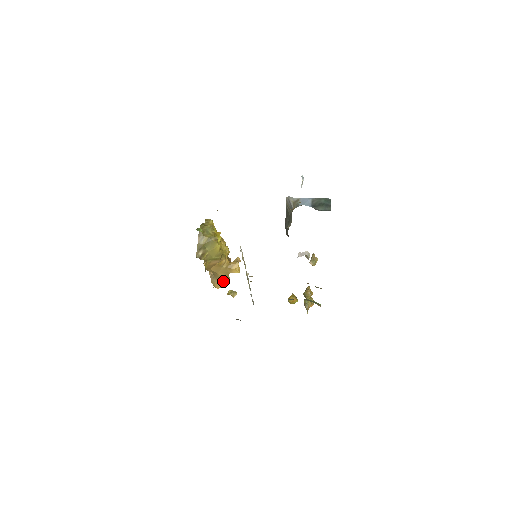
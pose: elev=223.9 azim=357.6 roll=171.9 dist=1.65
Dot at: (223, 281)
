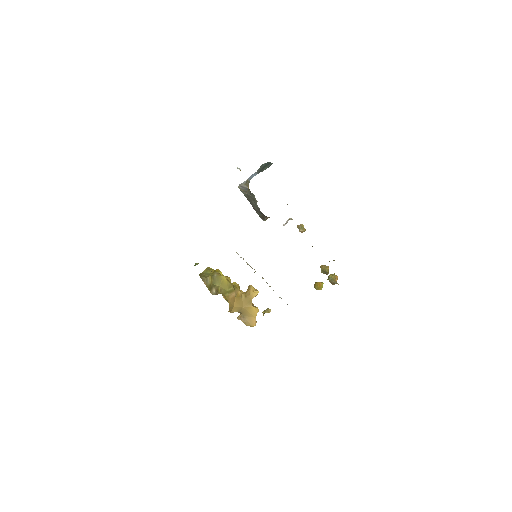
Dot at: (253, 312)
